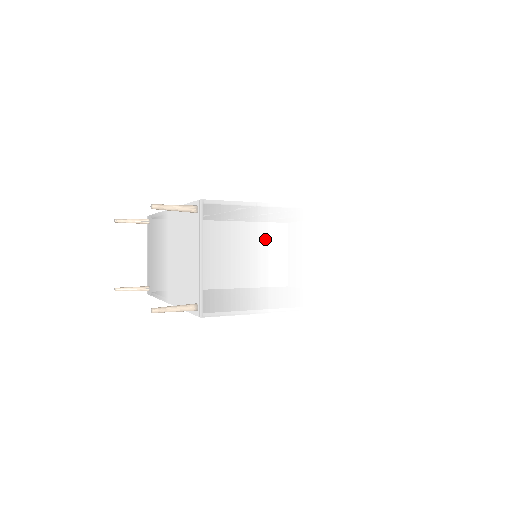
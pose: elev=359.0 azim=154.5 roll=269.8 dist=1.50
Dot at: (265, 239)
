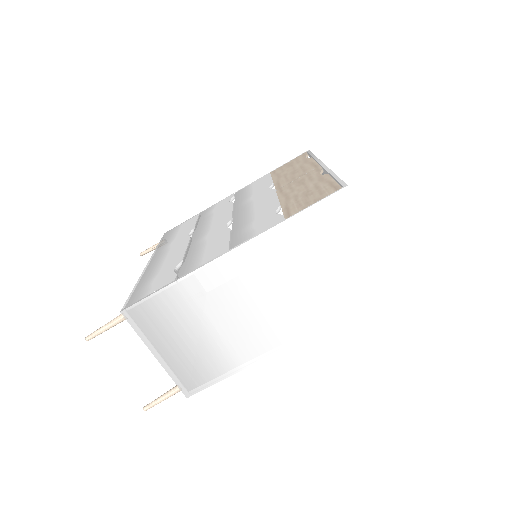
Dot at: (204, 309)
